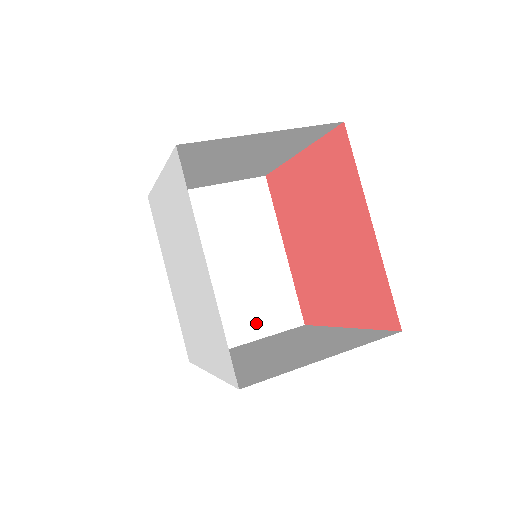
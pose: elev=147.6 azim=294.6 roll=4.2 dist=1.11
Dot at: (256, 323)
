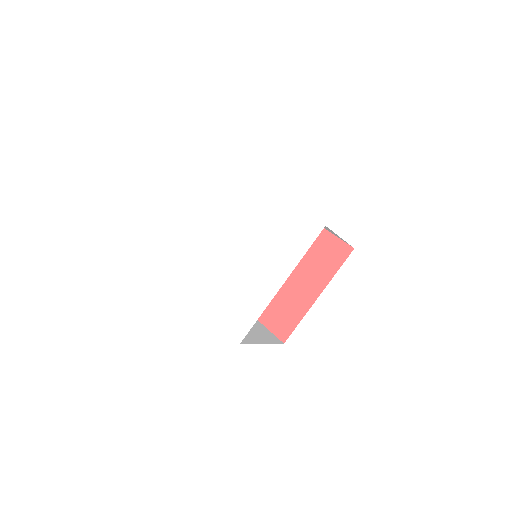
Dot at: (259, 335)
